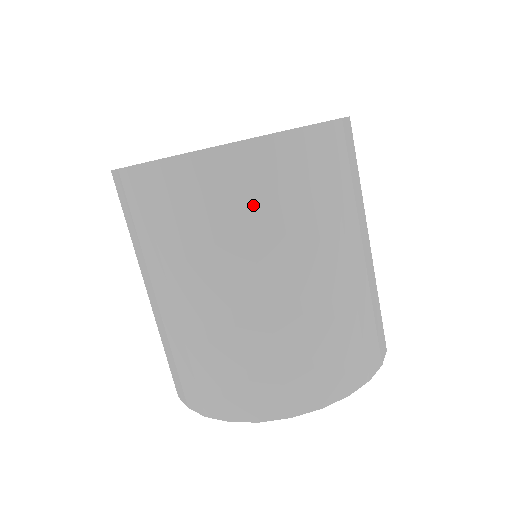
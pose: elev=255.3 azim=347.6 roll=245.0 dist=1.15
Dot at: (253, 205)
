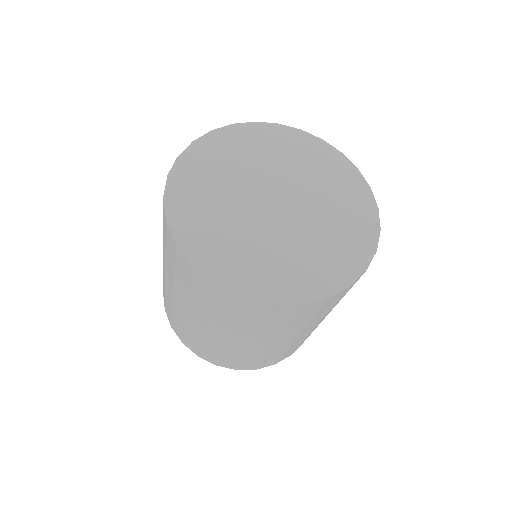
Dot at: (295, 321)
